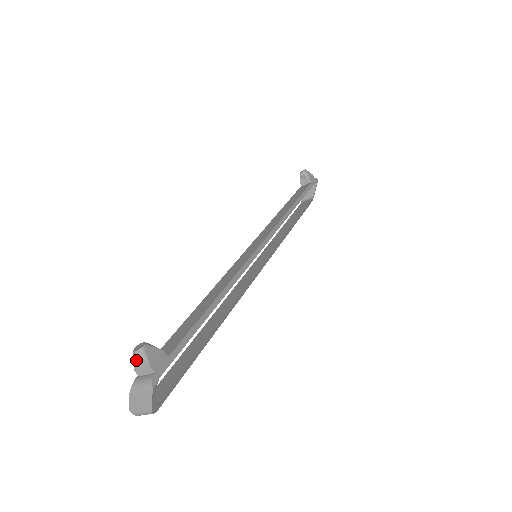
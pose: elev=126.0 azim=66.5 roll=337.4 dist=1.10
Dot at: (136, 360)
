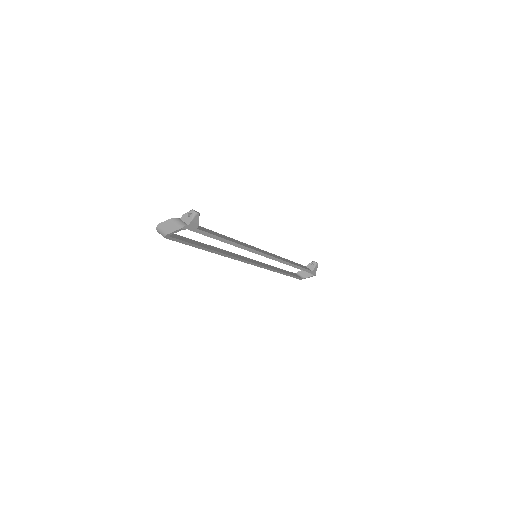
Dot at: (189, 213)
